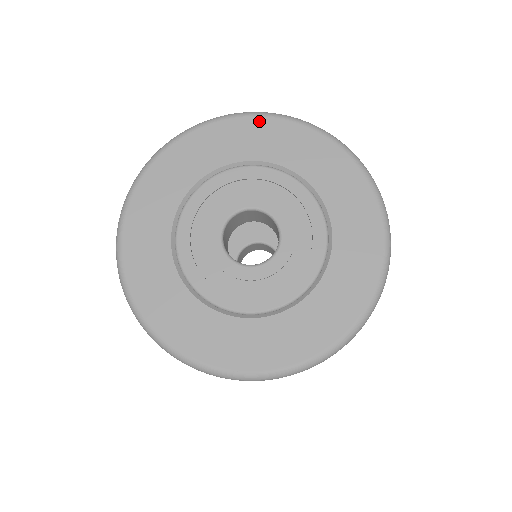
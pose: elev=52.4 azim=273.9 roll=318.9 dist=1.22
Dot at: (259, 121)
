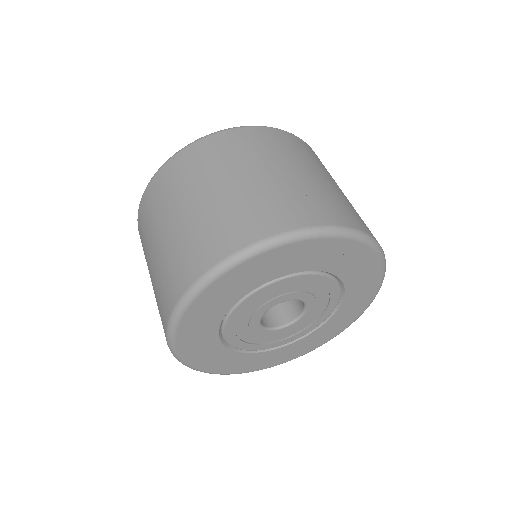
Dot at: (371, 255)
